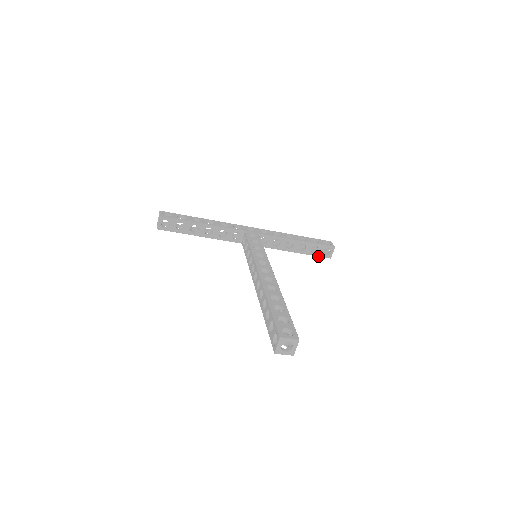
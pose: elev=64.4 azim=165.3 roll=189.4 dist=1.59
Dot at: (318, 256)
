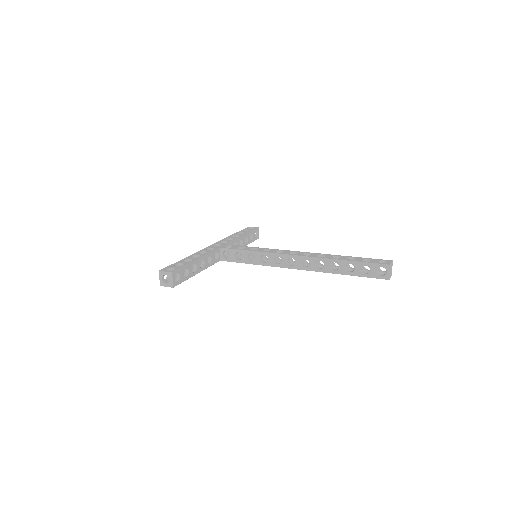
Dot at: occluded
